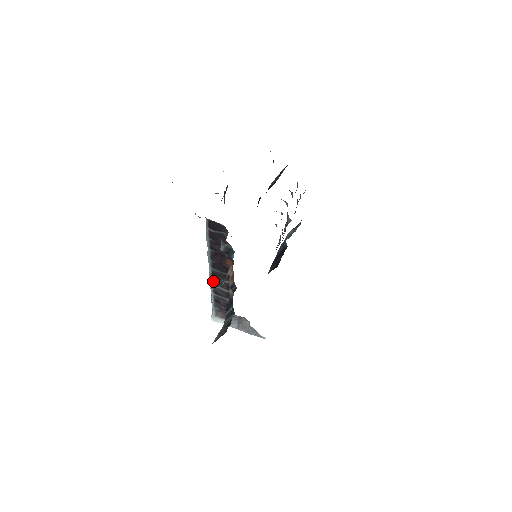
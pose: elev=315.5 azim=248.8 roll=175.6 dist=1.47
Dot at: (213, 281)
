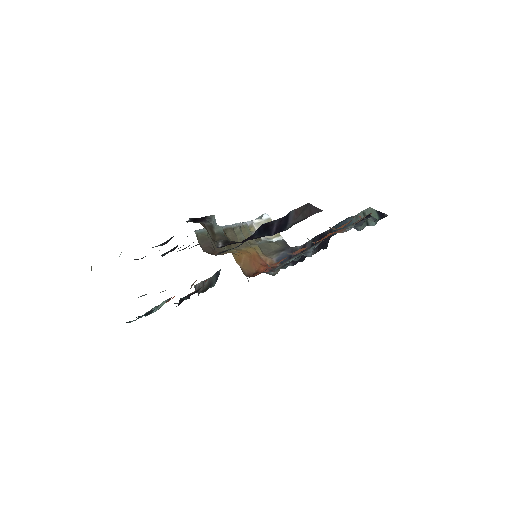
Dot at: occluded
